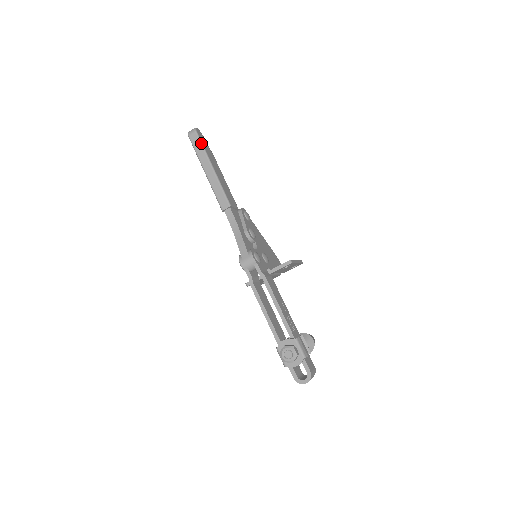
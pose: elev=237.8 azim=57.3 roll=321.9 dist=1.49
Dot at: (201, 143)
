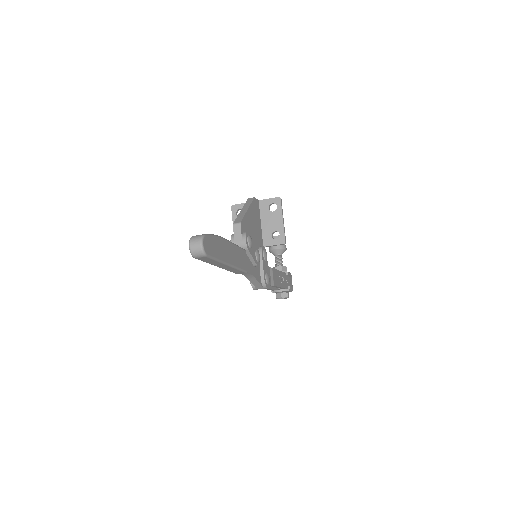
Dot at: (214, 260)
